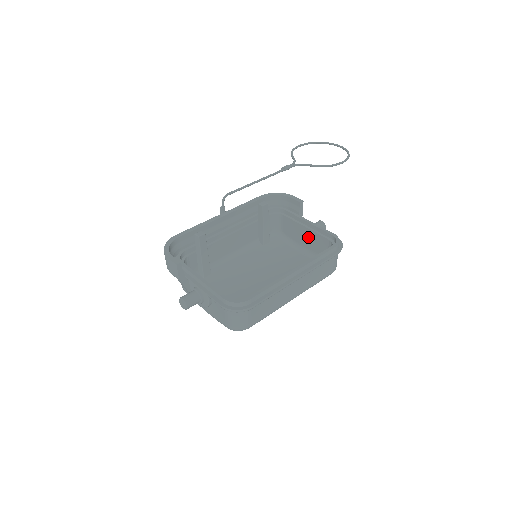
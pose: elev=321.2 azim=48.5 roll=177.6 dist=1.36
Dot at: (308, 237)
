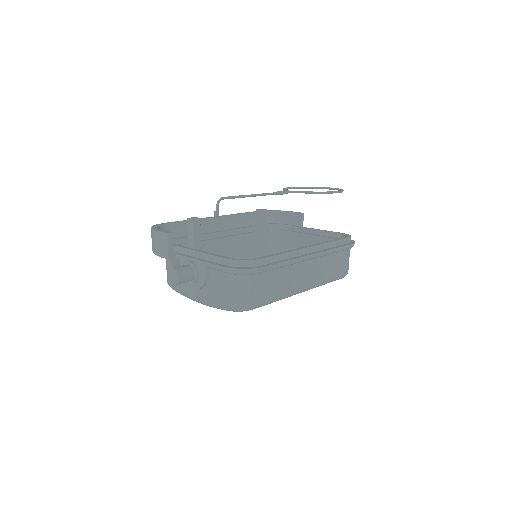
Dot at: occluded
